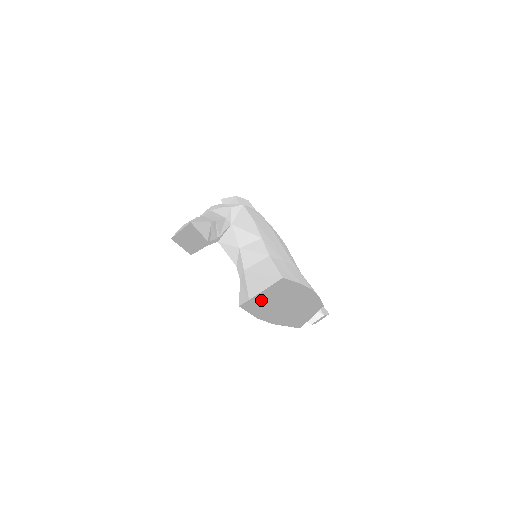
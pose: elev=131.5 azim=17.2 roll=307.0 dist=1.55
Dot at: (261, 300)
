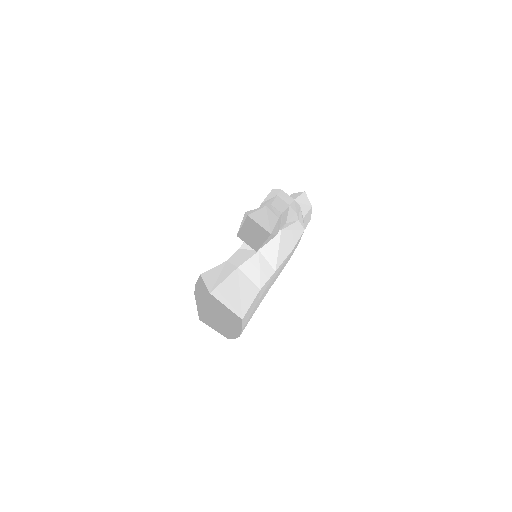
Dot at: occluded
